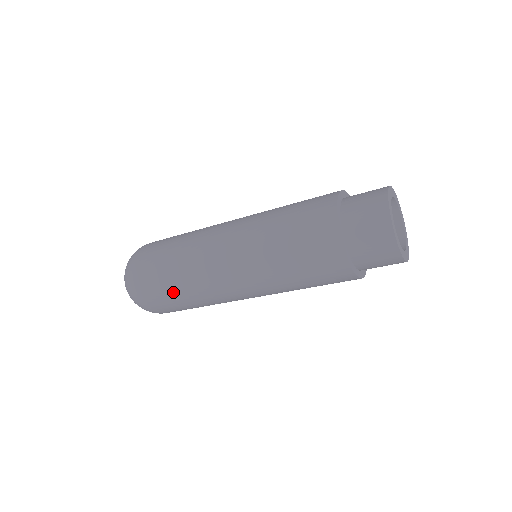
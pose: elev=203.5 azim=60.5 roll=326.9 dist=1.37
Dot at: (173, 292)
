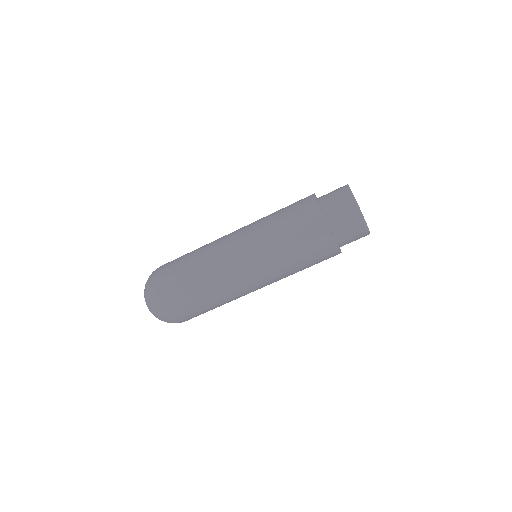
Dot at: (186, 255)
